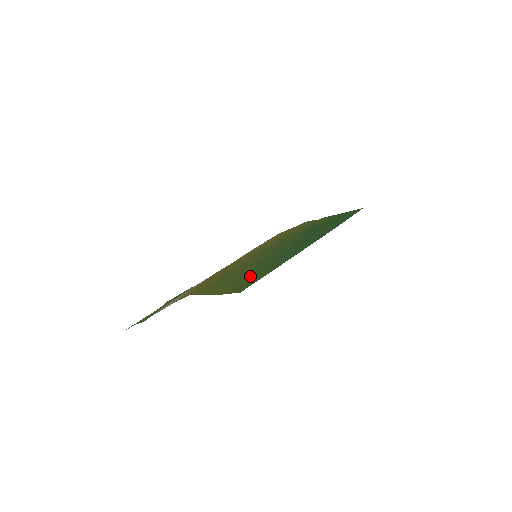
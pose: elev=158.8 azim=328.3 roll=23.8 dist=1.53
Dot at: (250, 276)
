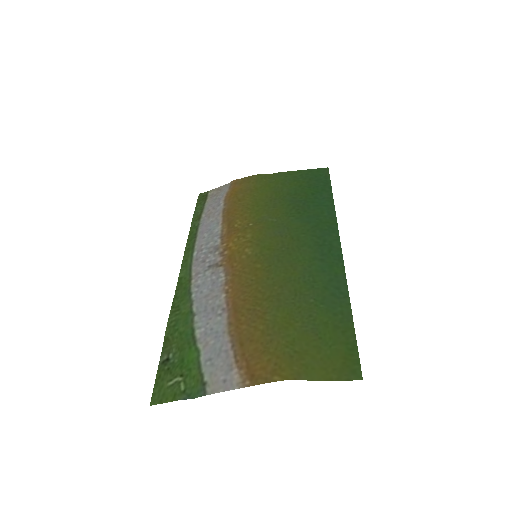
Dot at: (331, 333)
